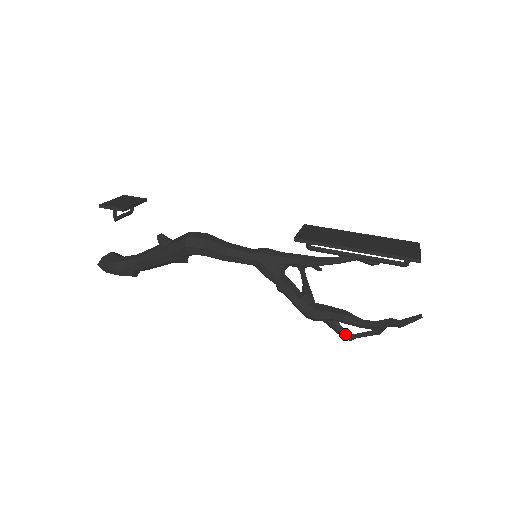
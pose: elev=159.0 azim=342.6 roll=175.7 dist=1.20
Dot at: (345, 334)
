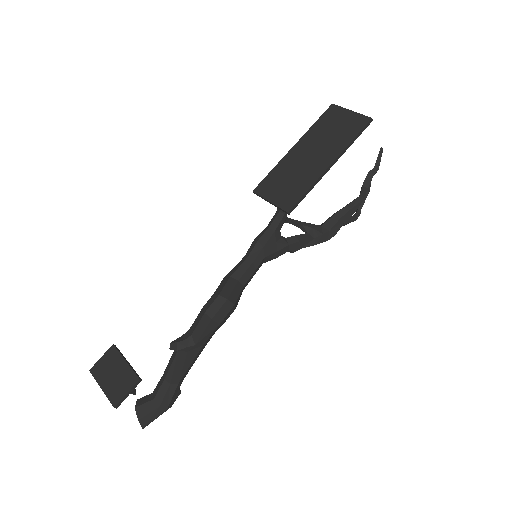
Dot at: (355, 217)
